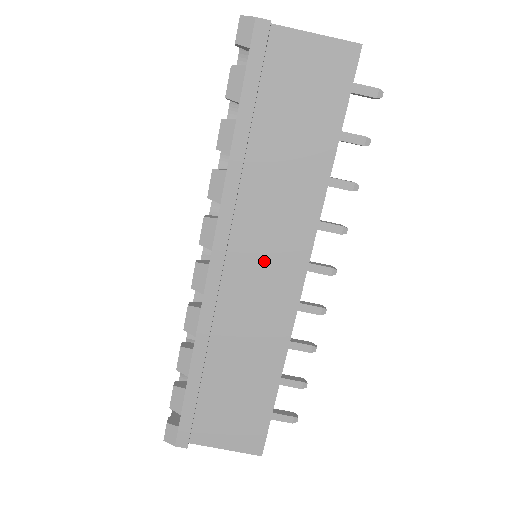
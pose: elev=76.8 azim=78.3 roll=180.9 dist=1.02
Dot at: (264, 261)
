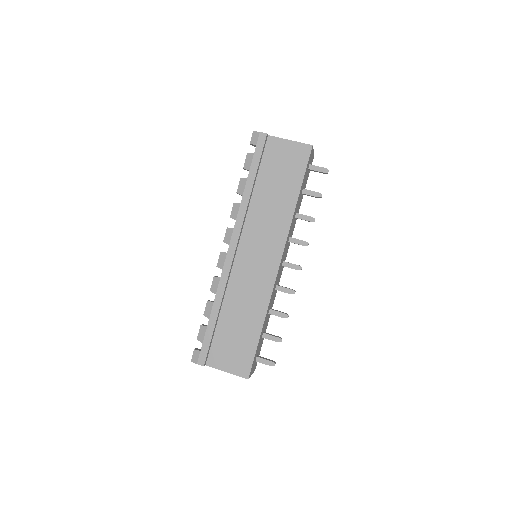
Dot at: (257, 254)
